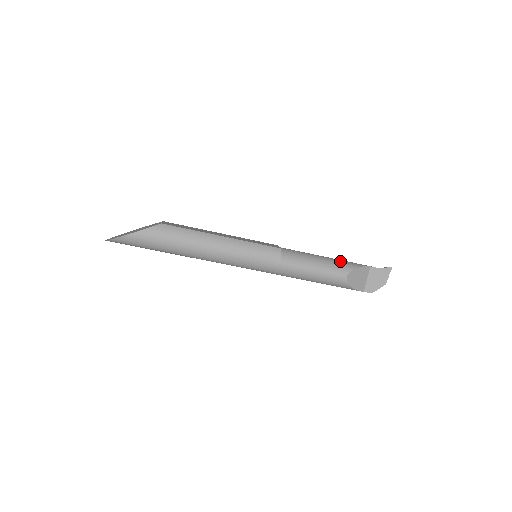
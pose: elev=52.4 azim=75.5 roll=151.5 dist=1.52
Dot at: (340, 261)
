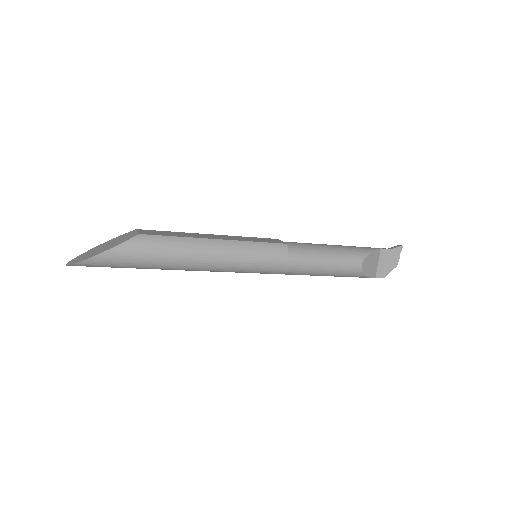
Dot at: (350, 248)
